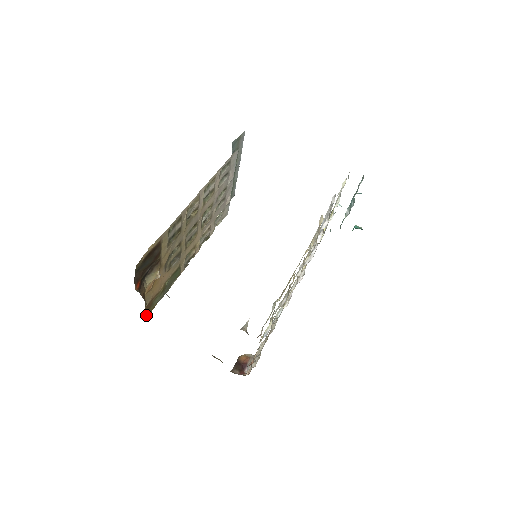
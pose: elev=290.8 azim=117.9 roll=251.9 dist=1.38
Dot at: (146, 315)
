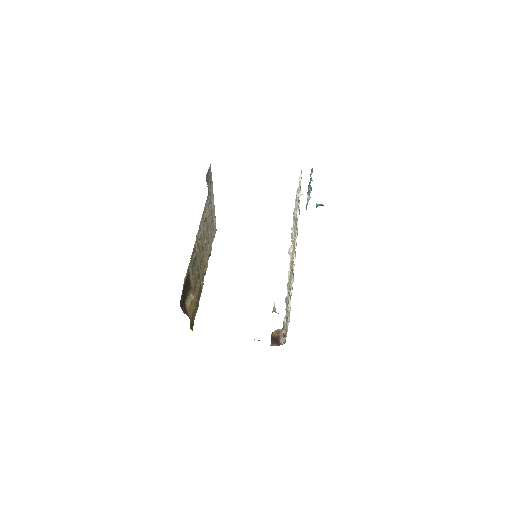
Dot at: occluded
